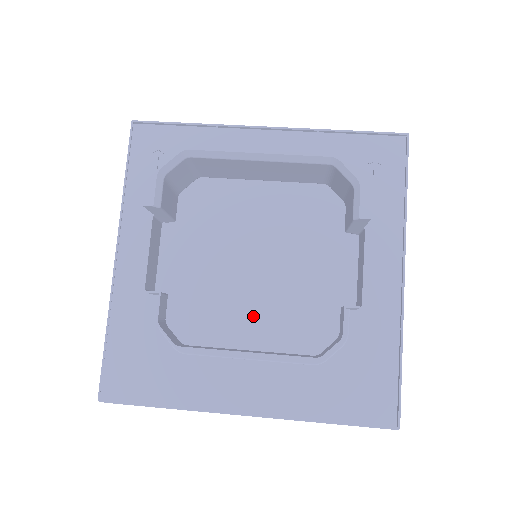
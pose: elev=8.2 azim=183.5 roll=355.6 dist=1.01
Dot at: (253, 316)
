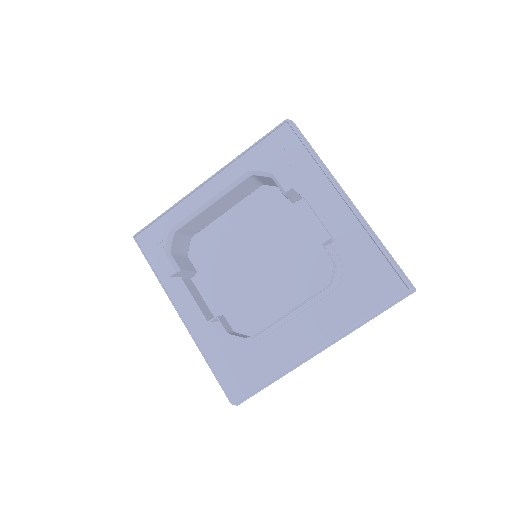
Dot at: (279, 290)
